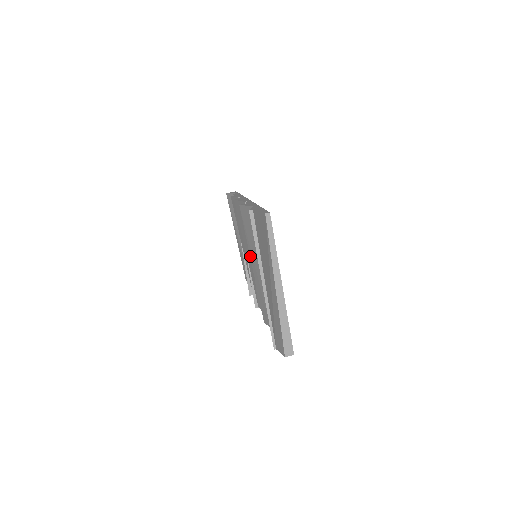
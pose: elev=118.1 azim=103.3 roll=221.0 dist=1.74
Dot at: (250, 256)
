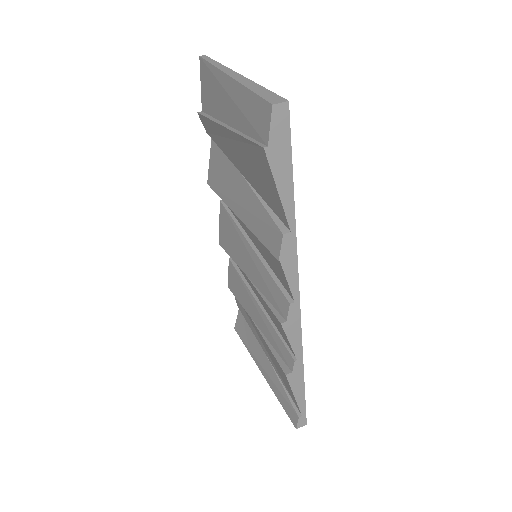
Dot at: (231, 209)
